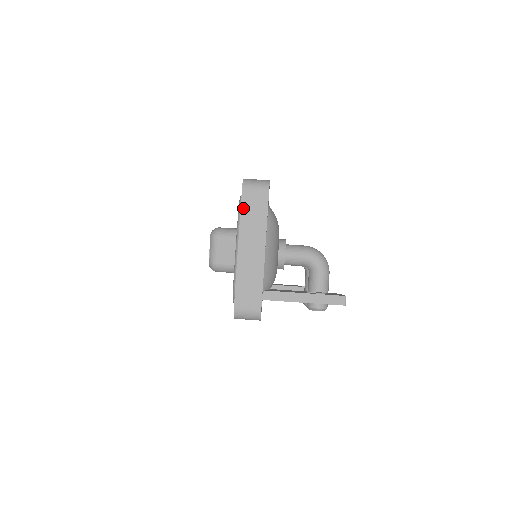
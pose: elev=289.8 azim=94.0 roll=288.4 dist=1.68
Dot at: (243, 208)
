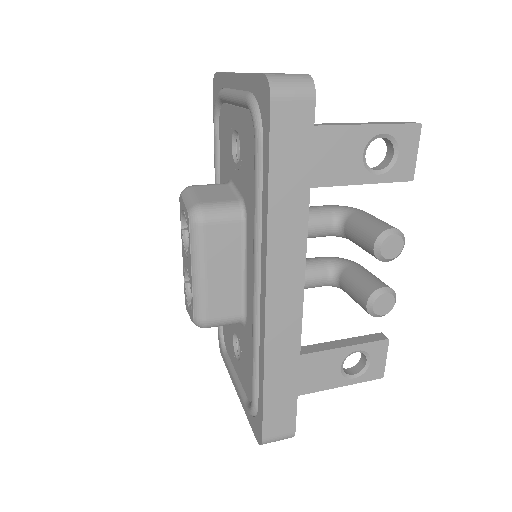
Dot at: occluded
